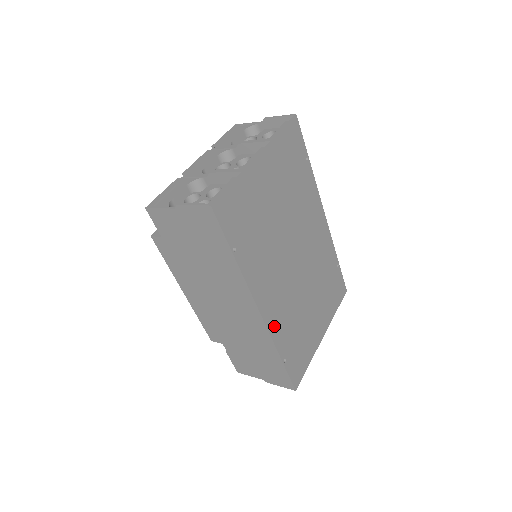
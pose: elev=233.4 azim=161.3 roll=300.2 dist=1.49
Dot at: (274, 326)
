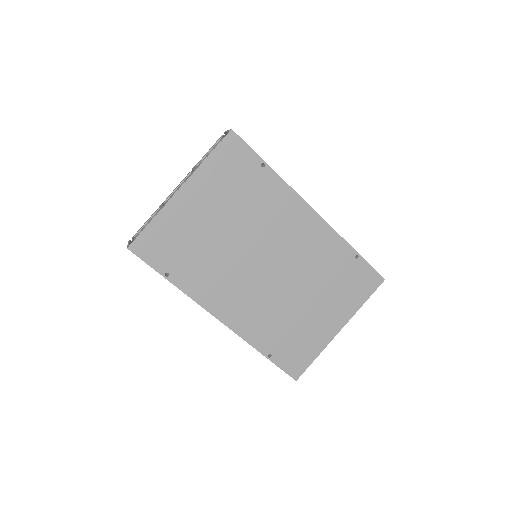
Dot at: (244, 328)
